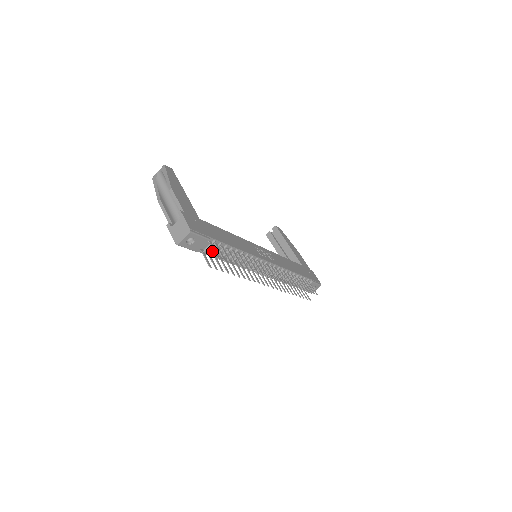
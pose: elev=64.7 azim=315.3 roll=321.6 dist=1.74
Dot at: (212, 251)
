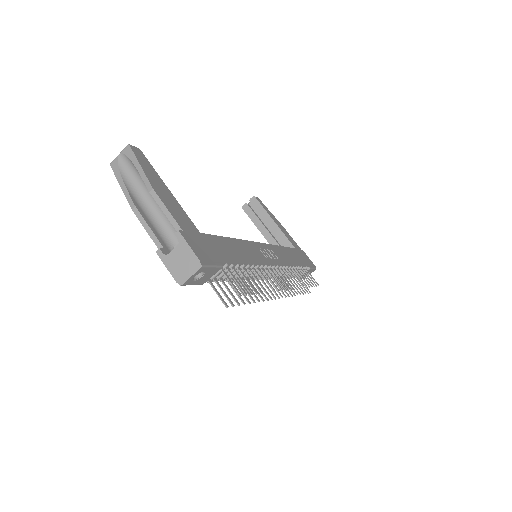
Dot at: (220, 276)
